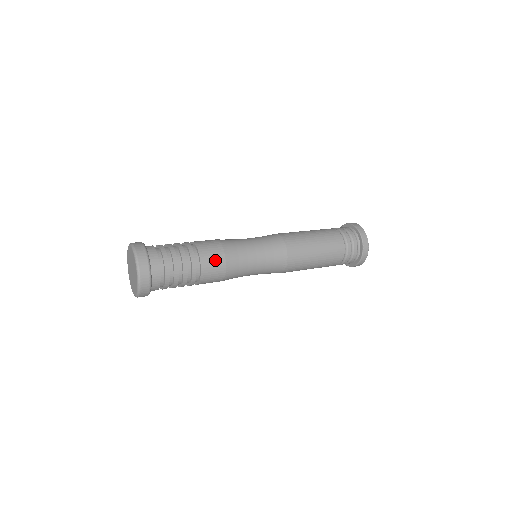
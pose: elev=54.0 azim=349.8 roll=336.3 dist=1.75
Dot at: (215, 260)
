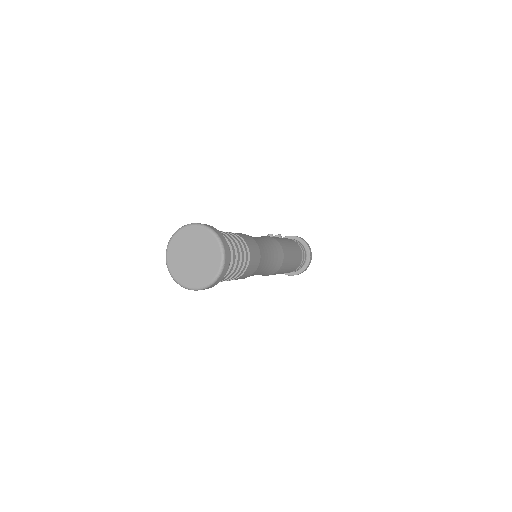
Dot at: (252, 270)
